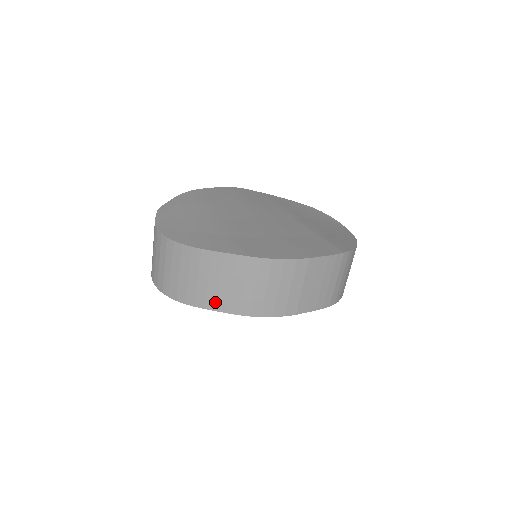
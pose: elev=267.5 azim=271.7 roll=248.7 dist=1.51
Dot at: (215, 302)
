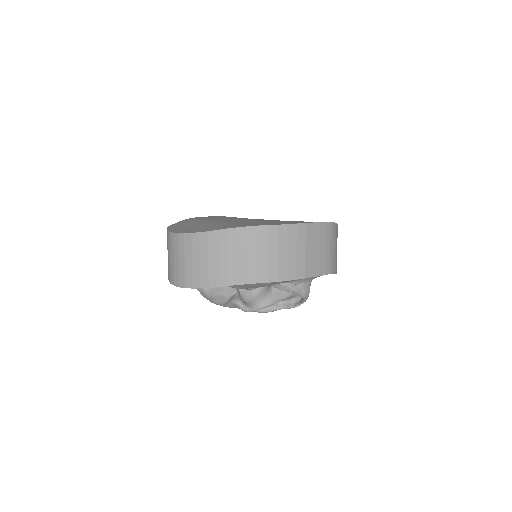
Dot at: (236, 276)
